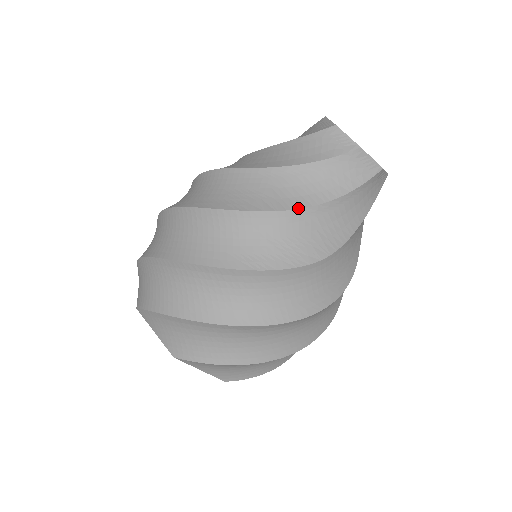
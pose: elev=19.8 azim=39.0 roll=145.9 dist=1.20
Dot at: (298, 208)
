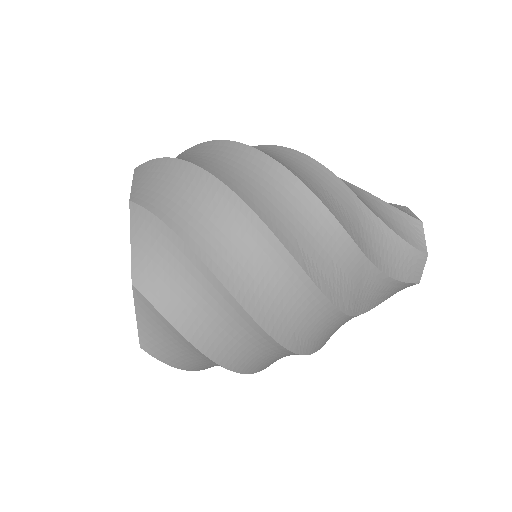
Dot at: (359, 314)
